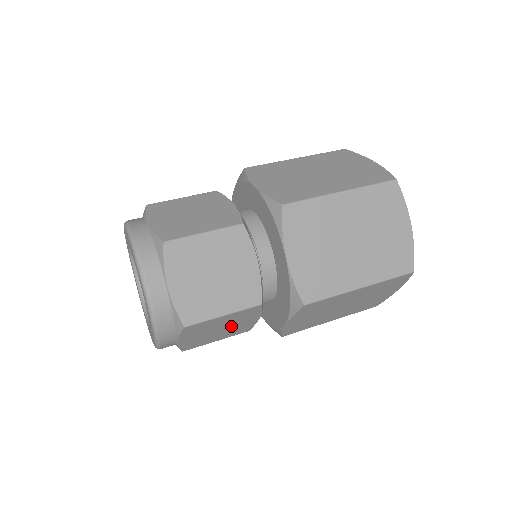
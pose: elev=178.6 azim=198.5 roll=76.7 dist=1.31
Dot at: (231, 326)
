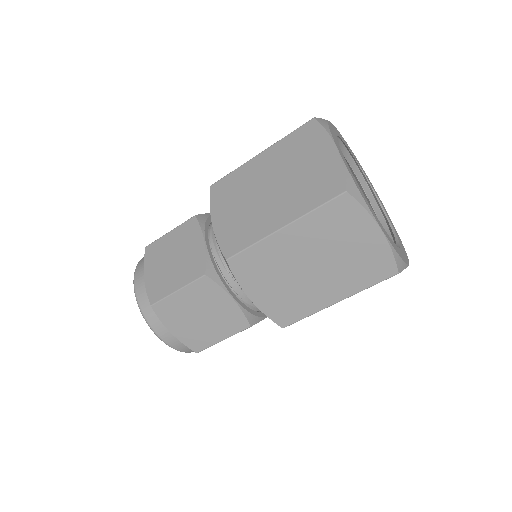
Dot at: (210, 312)
